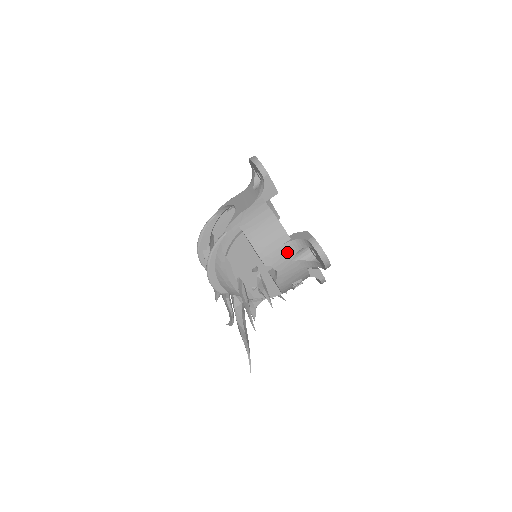
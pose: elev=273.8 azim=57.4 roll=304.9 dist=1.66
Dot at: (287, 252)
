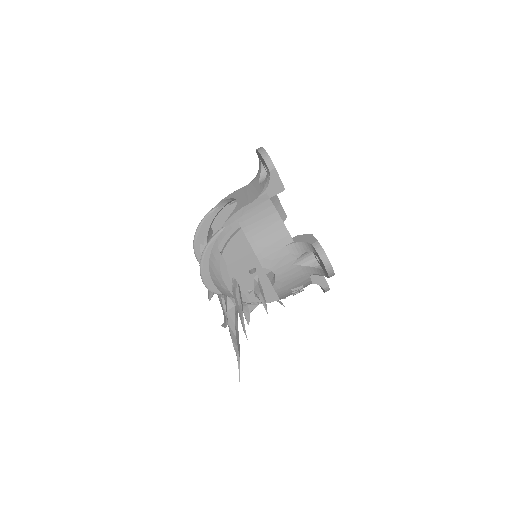
Dot at: (288, 255)
